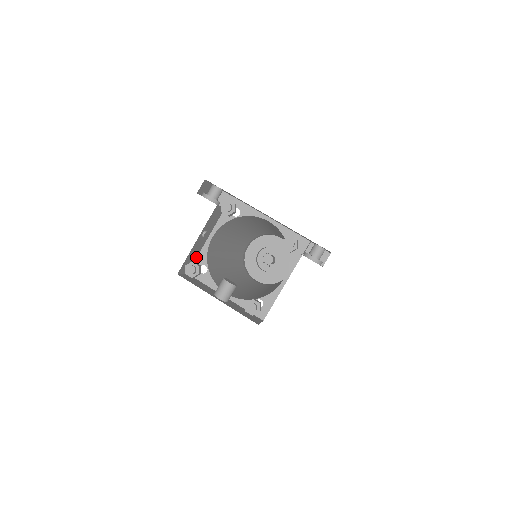
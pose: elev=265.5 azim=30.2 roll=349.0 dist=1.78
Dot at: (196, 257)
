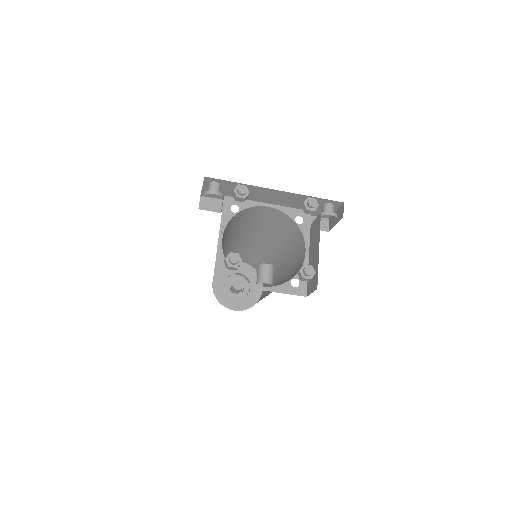
Dot at: occluded
